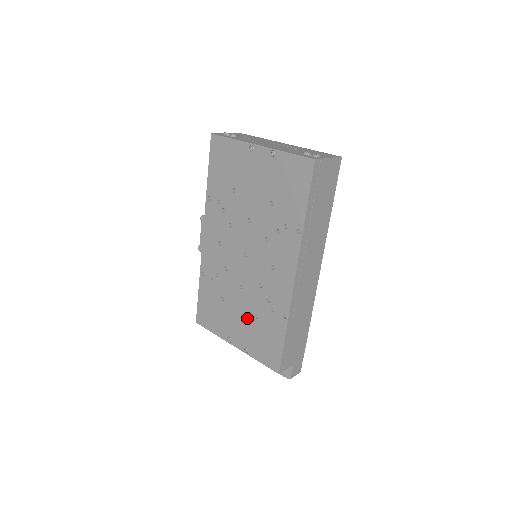
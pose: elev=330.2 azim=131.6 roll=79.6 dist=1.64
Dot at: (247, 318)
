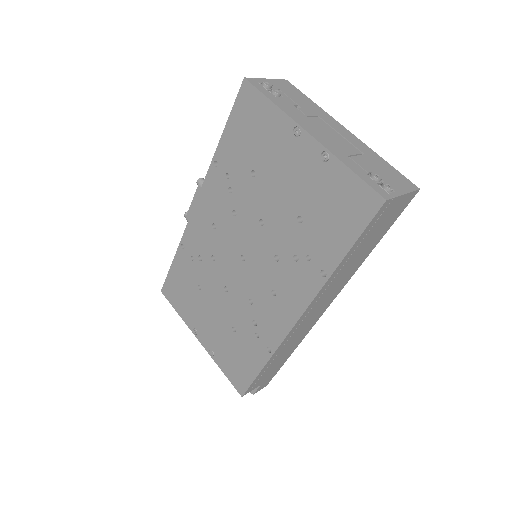
Dot at: (223, 324)
